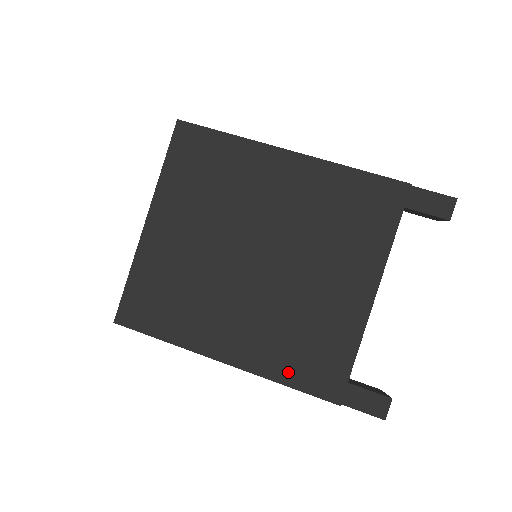
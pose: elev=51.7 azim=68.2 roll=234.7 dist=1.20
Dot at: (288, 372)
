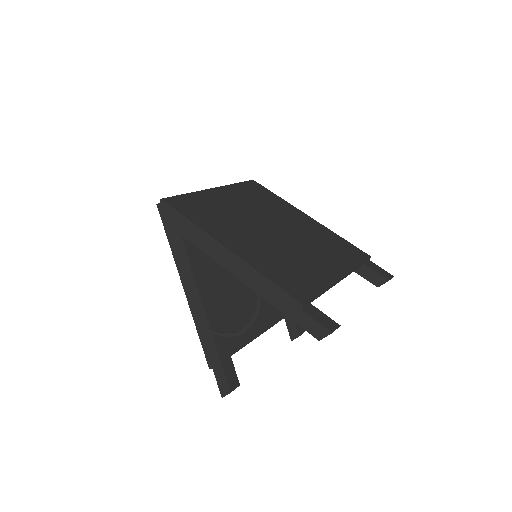
Dot at: (272, 274)
